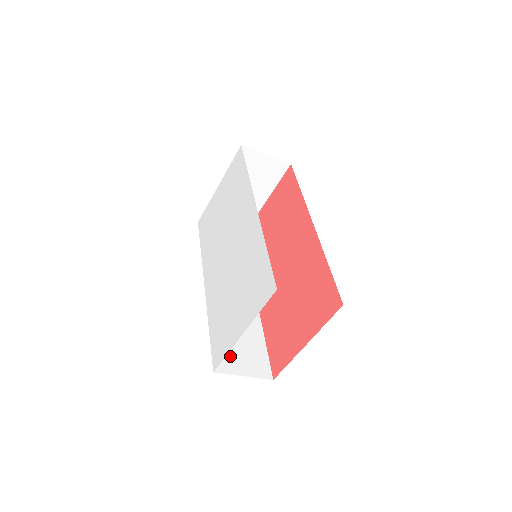
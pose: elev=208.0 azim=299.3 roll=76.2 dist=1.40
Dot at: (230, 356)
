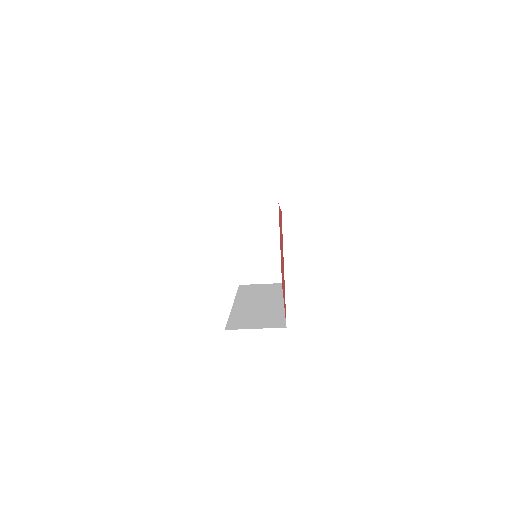
Dot at: (245, 323)
